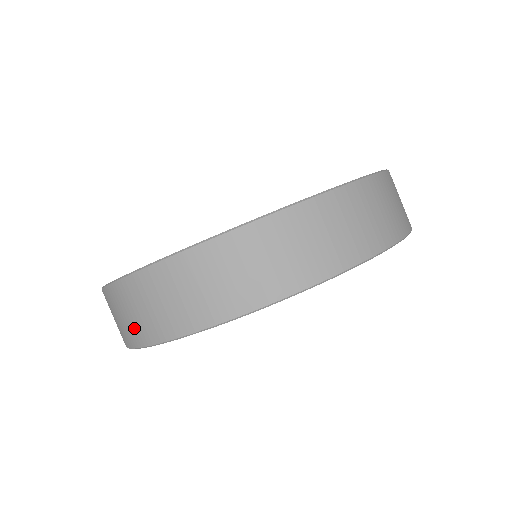
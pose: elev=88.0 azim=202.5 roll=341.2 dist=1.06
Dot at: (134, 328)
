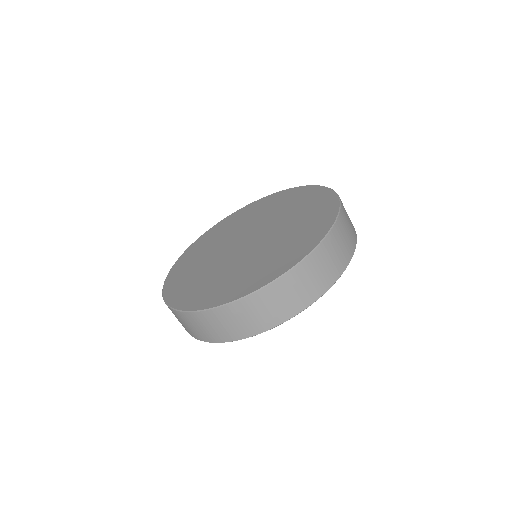
Dot at: occluded
